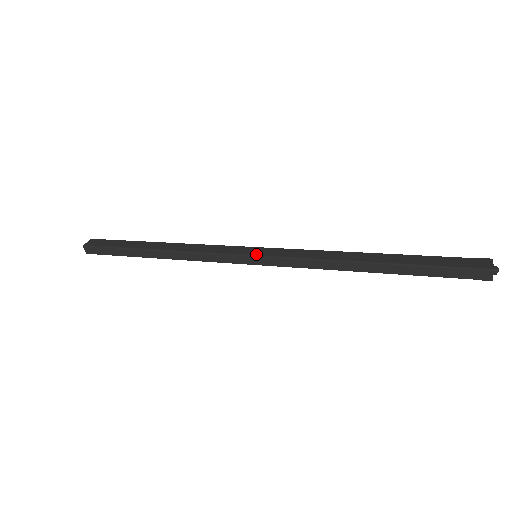
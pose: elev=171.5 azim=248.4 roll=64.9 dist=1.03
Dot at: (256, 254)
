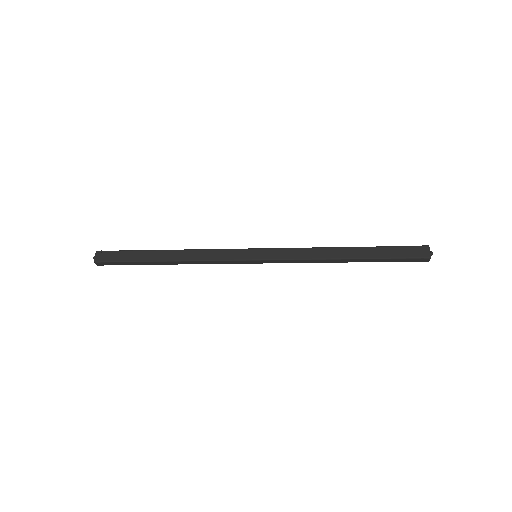
Dot at: (258, 258)
